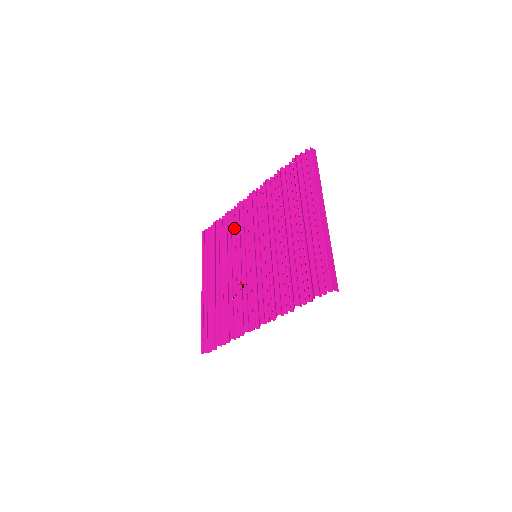
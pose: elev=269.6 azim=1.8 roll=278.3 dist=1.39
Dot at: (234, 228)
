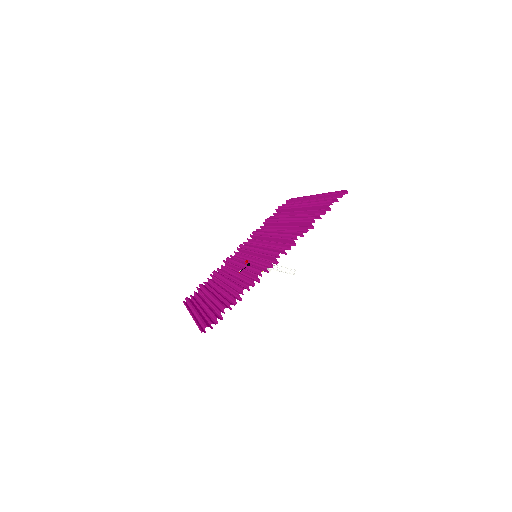
Dot at: (224, 271)
